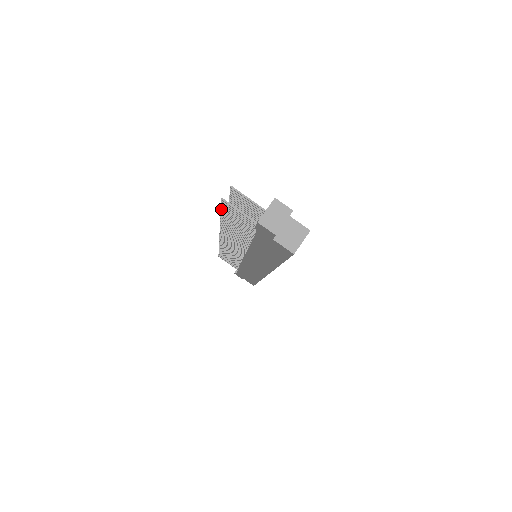
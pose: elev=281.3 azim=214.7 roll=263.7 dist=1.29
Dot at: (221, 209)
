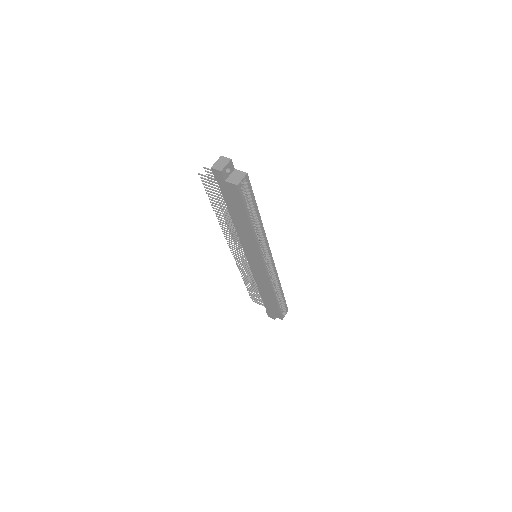
Dot at: (205, 190)
